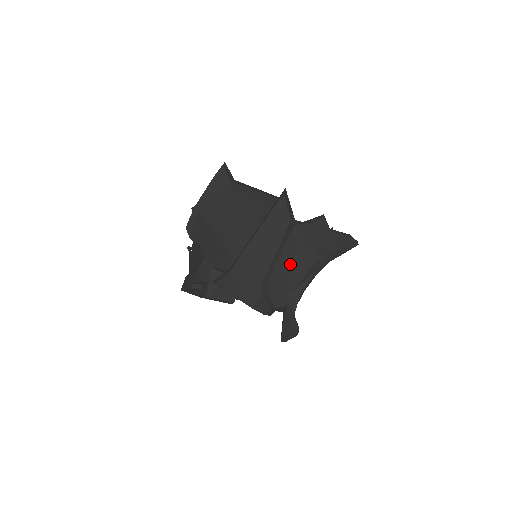
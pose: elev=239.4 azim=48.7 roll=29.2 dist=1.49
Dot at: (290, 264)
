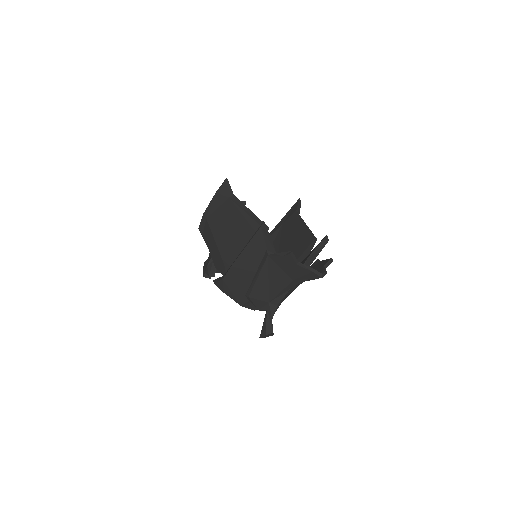
Dot at: (267, 282)
